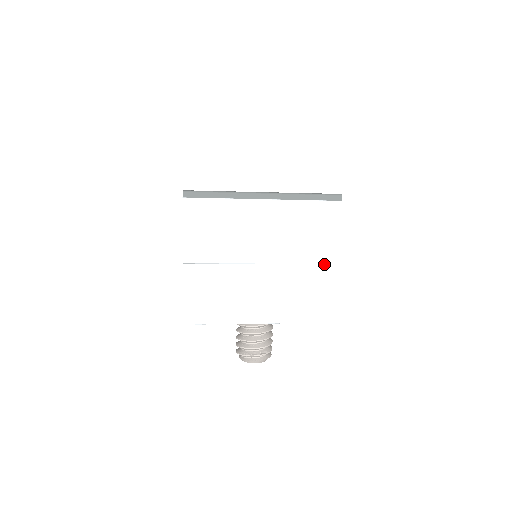
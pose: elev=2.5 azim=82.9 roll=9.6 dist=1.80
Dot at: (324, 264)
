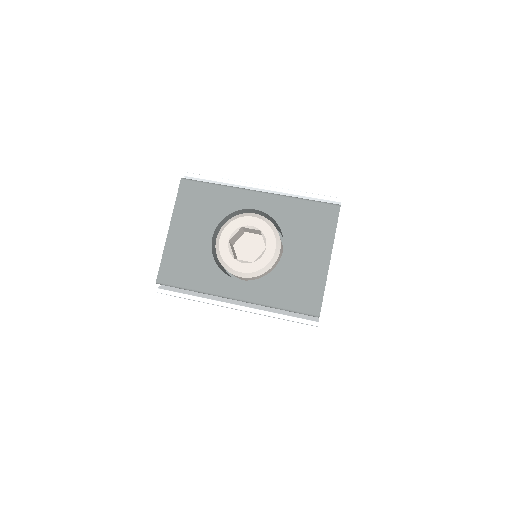
Dot at: occluded
